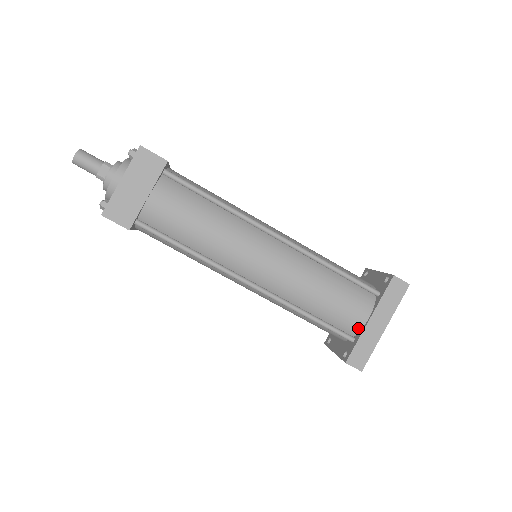
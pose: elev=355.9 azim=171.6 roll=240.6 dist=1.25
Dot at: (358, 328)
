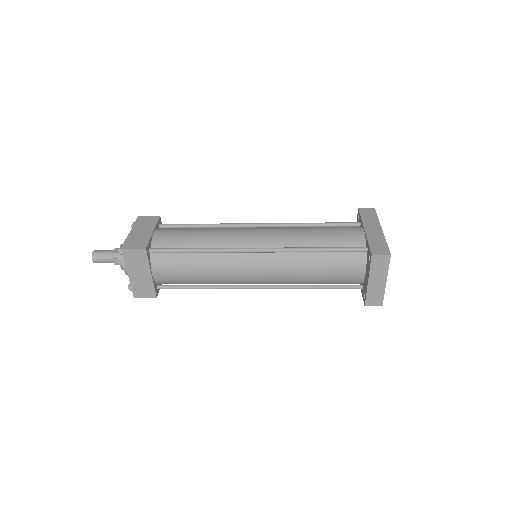
Dot at: (362, 240)
